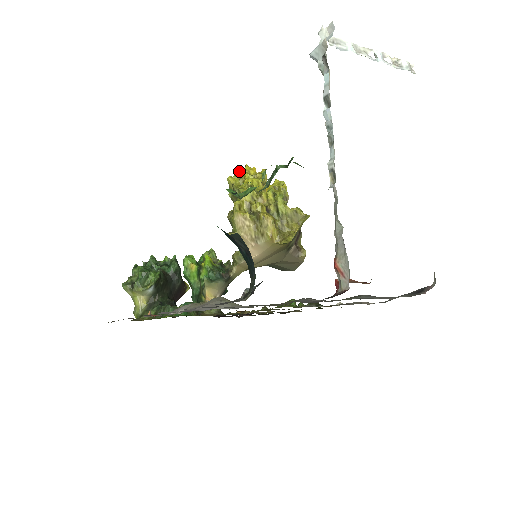
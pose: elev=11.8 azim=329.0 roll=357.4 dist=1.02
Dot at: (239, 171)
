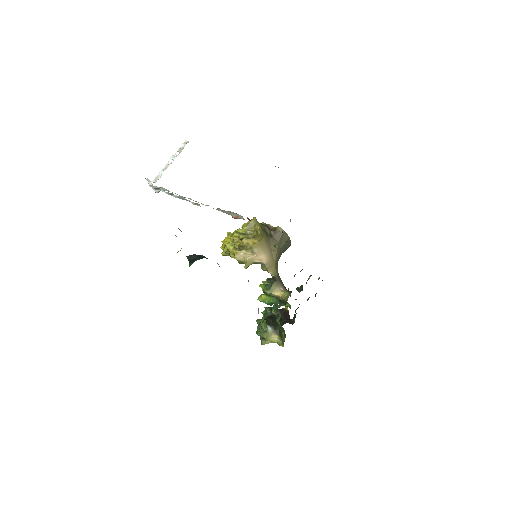
Dot at: (222, 247)
